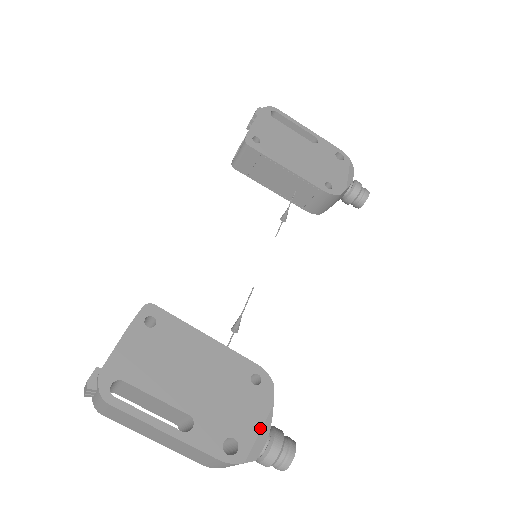
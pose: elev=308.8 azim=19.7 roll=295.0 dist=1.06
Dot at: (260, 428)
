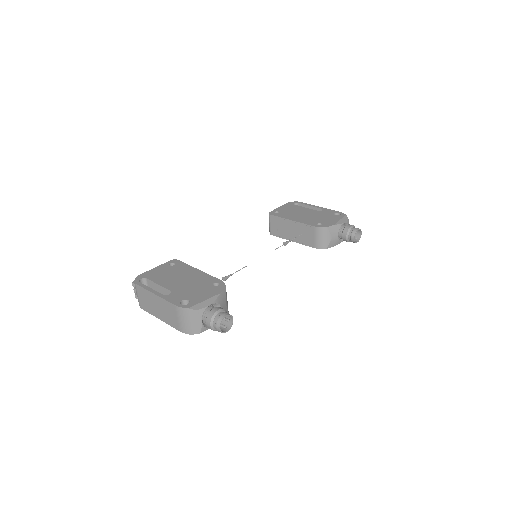
Dot at: (206, 299)
